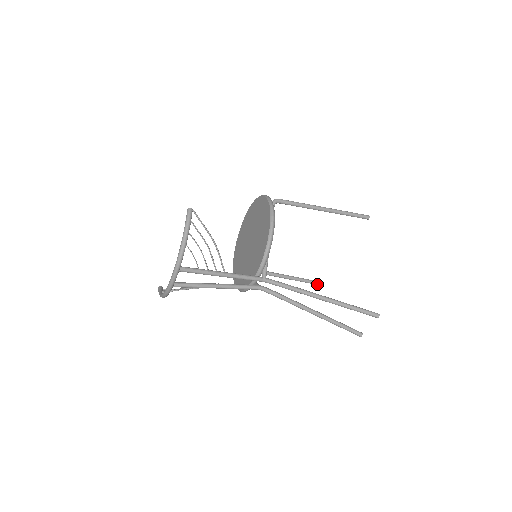
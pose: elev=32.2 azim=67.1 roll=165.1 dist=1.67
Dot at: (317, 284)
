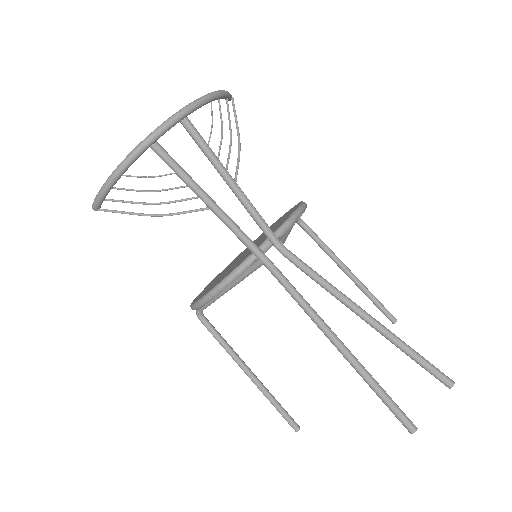
Dot at: (293, 424)
